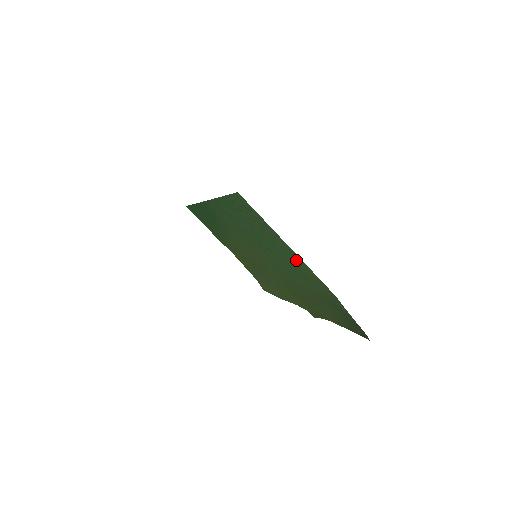
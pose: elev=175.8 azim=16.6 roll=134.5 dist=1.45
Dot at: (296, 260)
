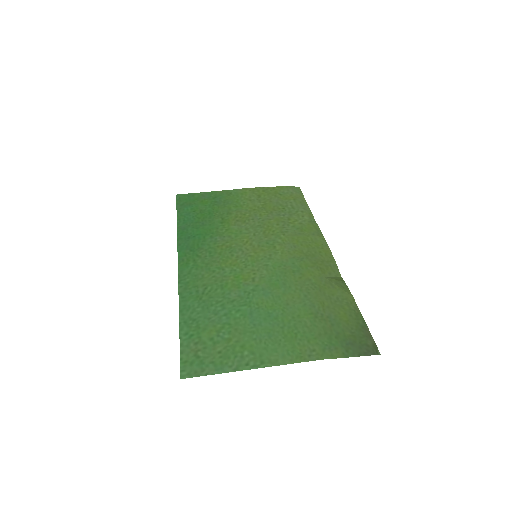
Dot at: (271, 352)
